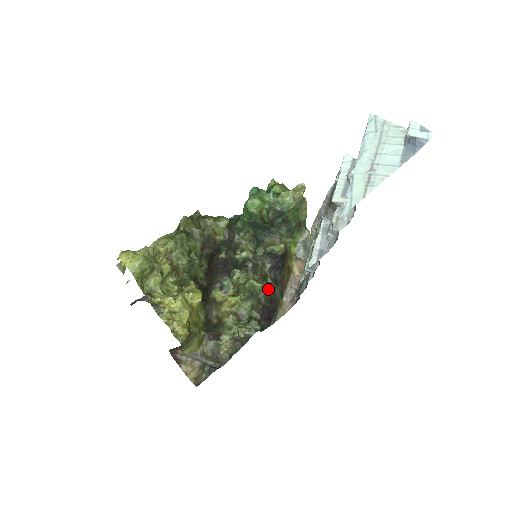
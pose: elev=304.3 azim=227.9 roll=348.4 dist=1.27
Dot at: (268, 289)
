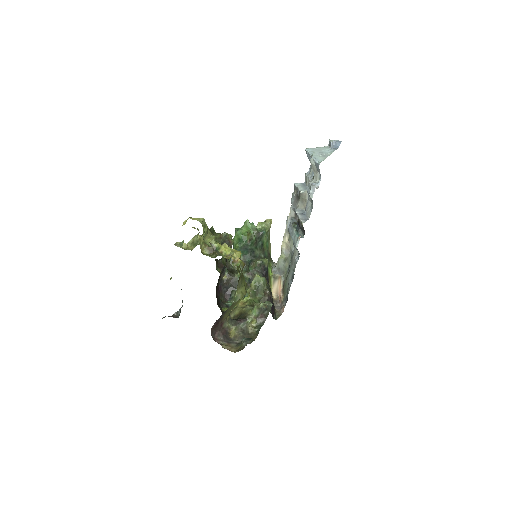
Dot at: (268, 285)
